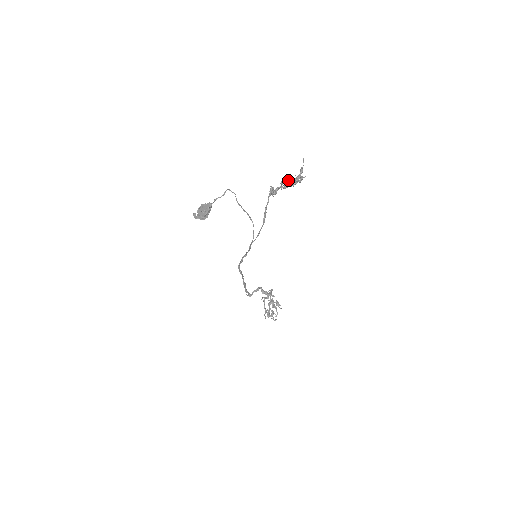
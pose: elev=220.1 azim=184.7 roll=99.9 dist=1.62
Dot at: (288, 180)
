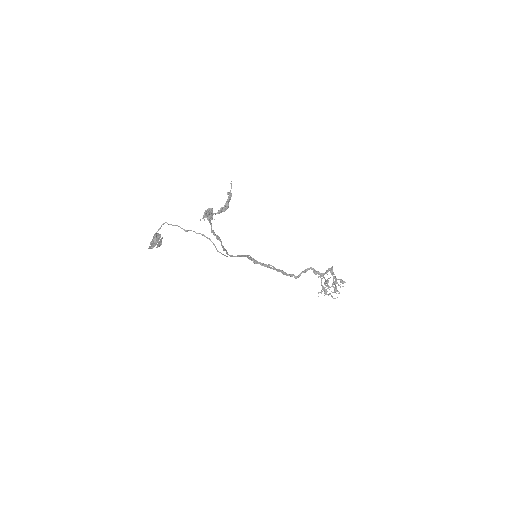
Dot at: (204, 213)
